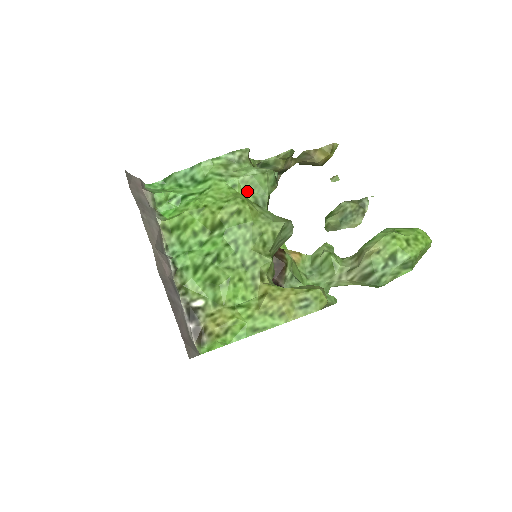
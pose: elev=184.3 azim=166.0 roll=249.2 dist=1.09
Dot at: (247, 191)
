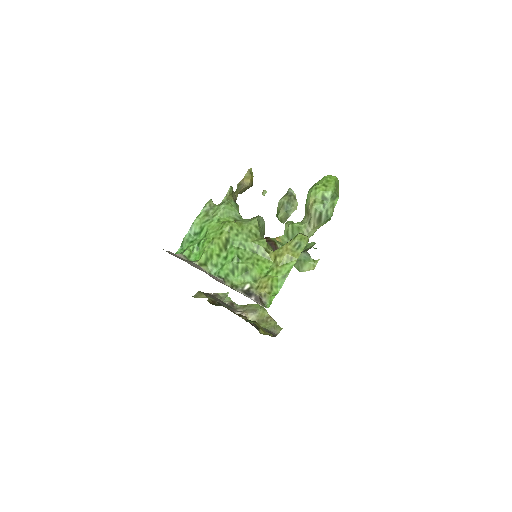
Dot at: (227, 218)
